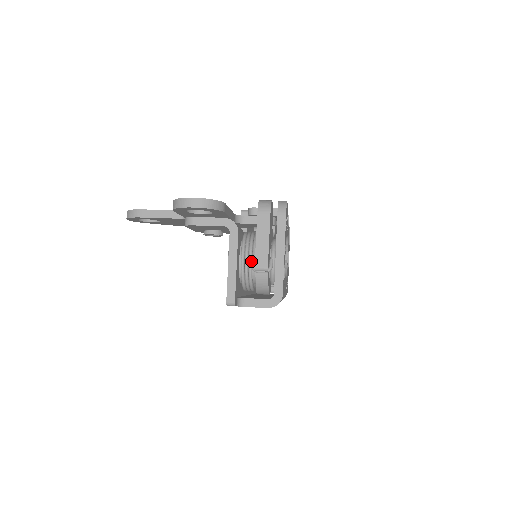
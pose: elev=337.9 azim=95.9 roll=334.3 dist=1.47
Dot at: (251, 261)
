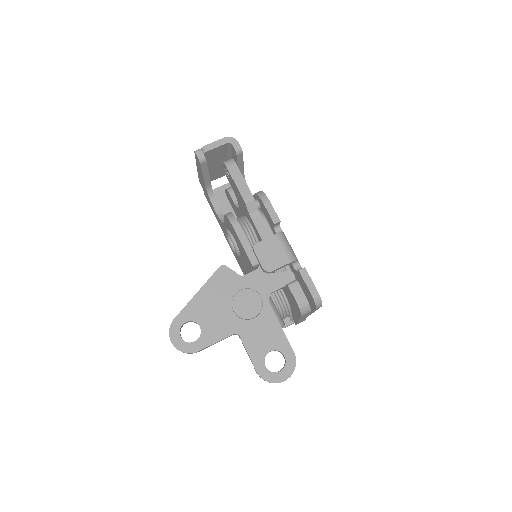
Dot at: (290, 319)
